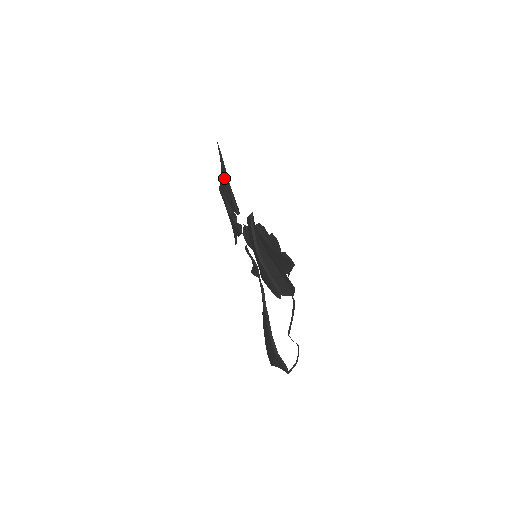
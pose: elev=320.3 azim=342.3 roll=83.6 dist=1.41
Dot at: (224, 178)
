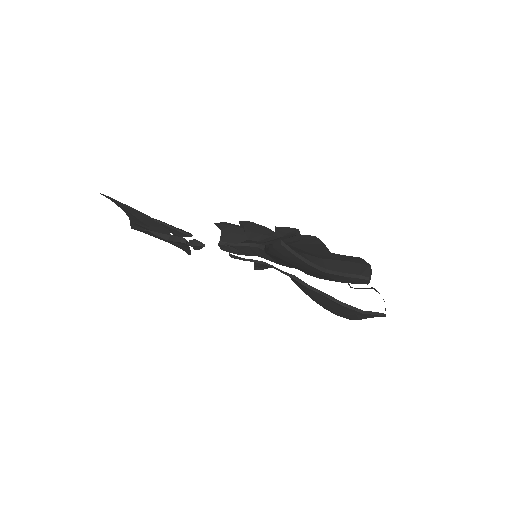
Dot at: (139, 218)
